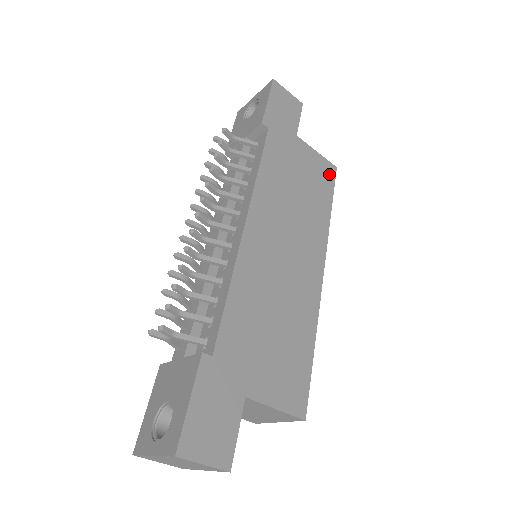
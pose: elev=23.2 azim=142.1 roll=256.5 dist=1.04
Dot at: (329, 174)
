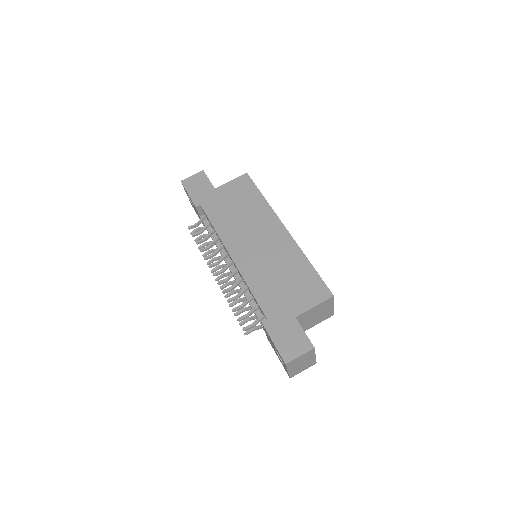
Dot at: (246, 181)
